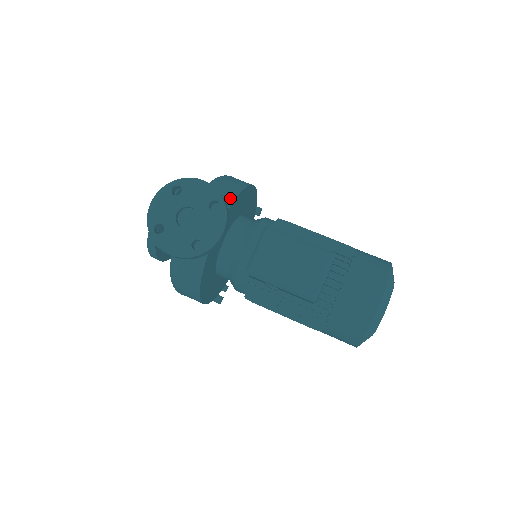
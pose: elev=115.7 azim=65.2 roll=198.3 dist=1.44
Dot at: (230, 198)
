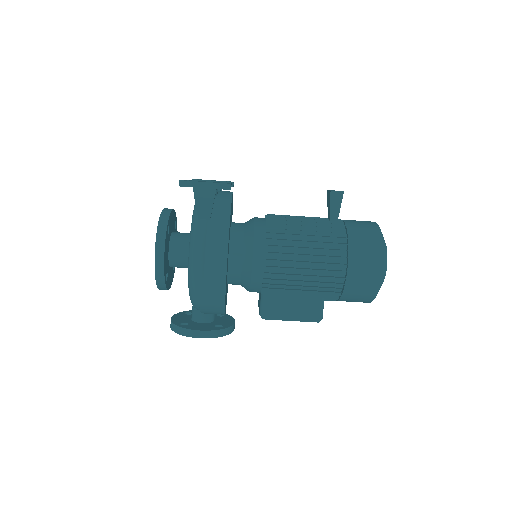
Dot at: (220, 313)
